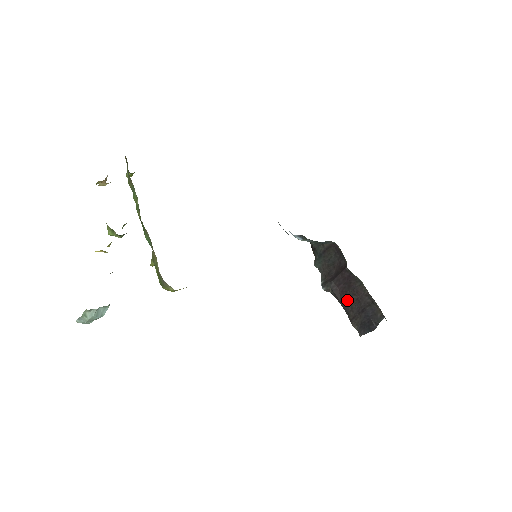
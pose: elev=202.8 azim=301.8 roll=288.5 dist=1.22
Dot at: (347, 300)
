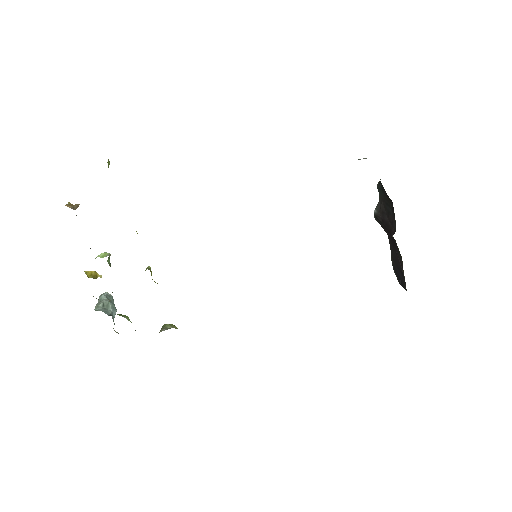
Dot at: (391, 244)
